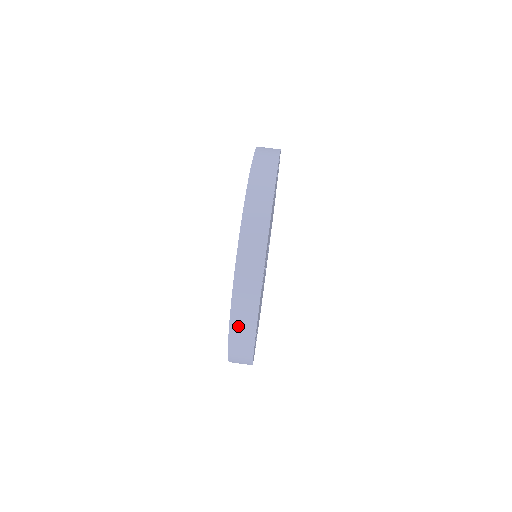
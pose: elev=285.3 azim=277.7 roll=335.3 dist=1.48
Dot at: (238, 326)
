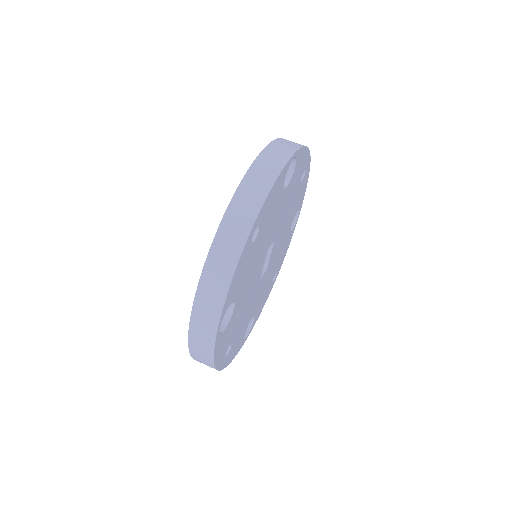
Dot at: (197, 355)
